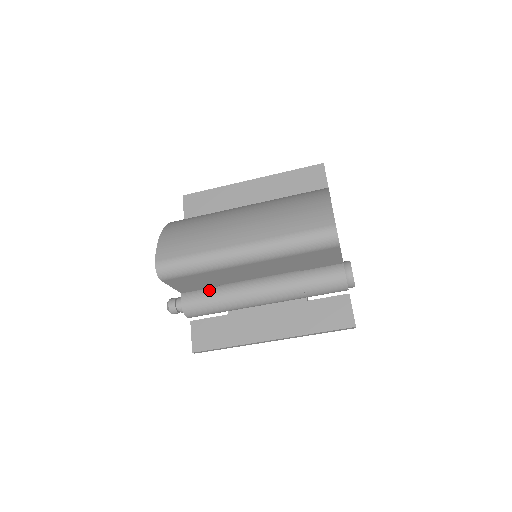
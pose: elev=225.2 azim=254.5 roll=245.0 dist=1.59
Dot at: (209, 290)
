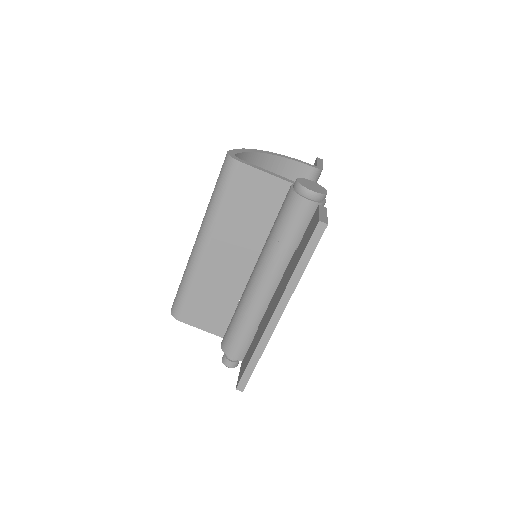
Dot at: occluded
